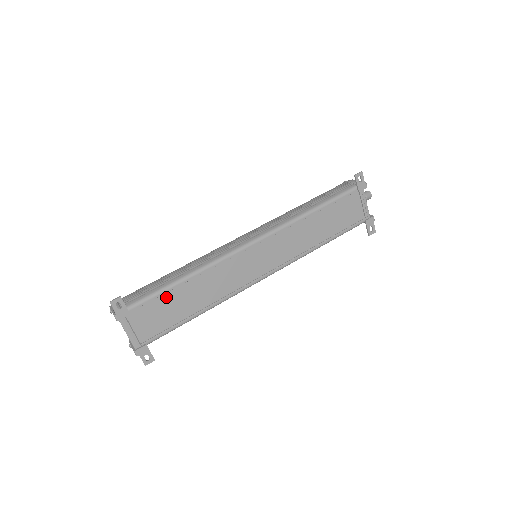
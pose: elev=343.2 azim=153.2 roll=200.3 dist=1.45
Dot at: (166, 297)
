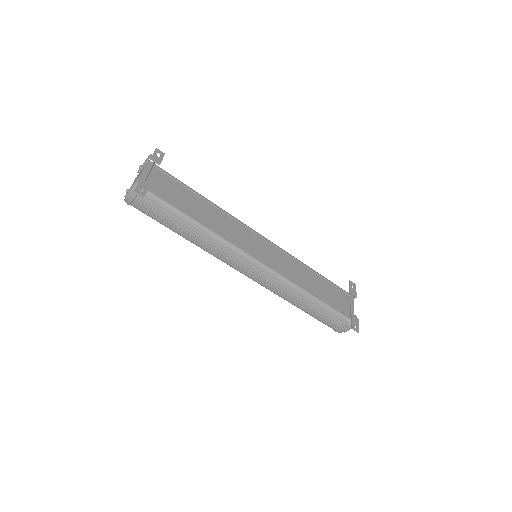
Dot at: (186, 191)
